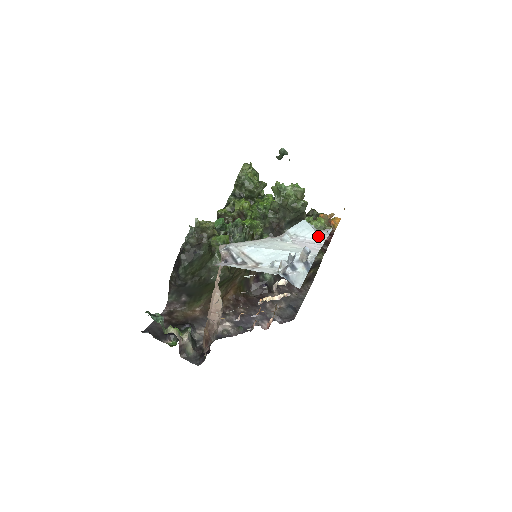
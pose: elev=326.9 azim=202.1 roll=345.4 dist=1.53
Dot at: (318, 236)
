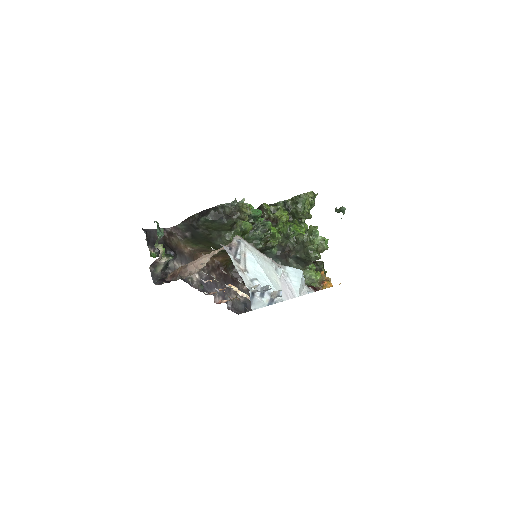
Dot at: (299, 289)
